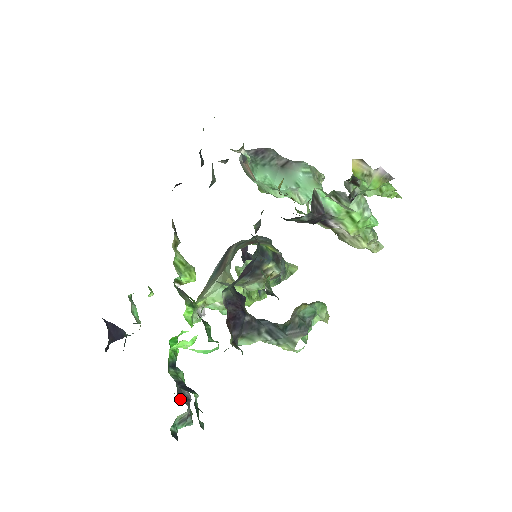
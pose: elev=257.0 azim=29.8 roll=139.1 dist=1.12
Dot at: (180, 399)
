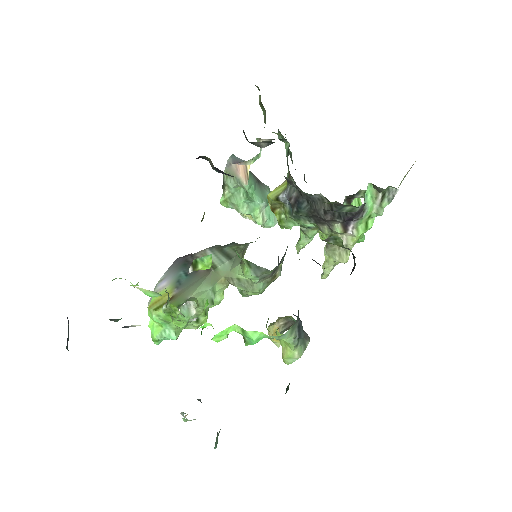
Dot at: occluded
